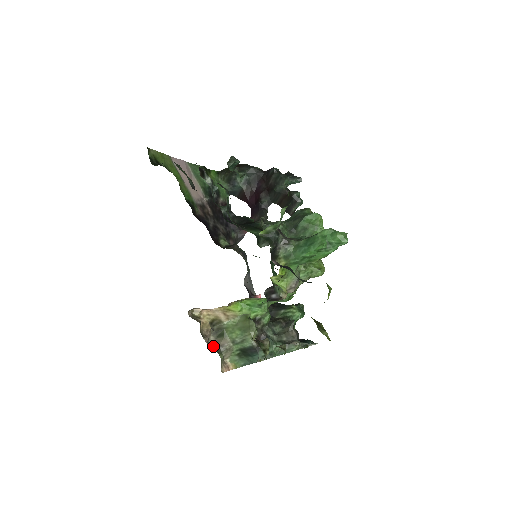
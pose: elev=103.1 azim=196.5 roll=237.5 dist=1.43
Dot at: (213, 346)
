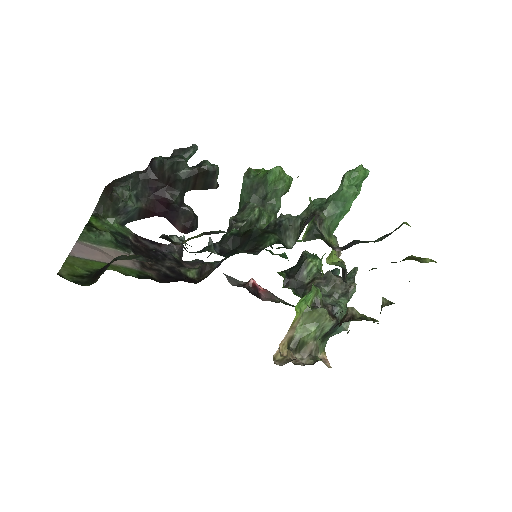
Dot at: (307, 361)
